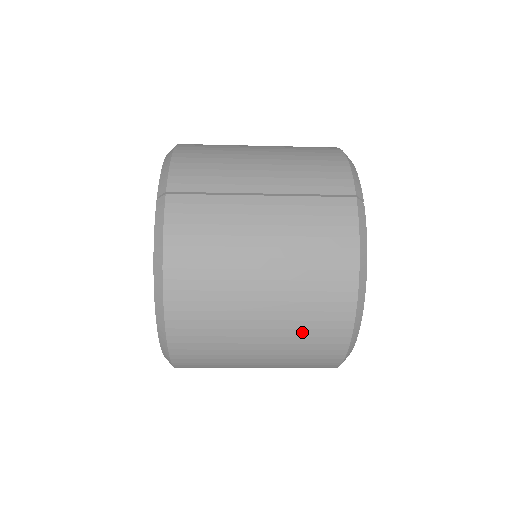
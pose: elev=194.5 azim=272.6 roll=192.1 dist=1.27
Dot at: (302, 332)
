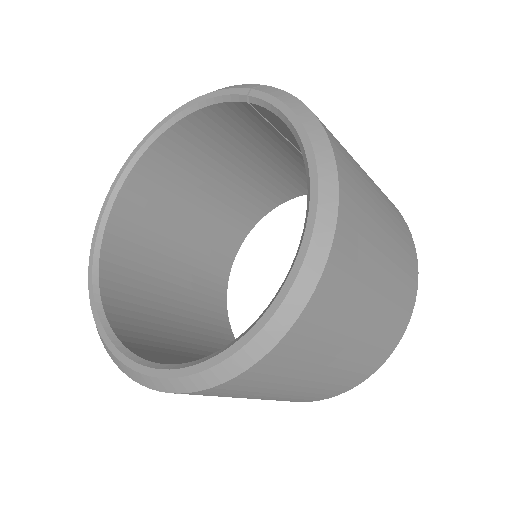
Dot at: (402, 252)
